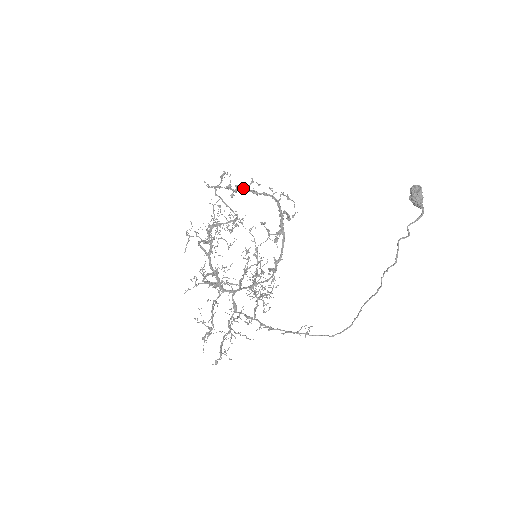
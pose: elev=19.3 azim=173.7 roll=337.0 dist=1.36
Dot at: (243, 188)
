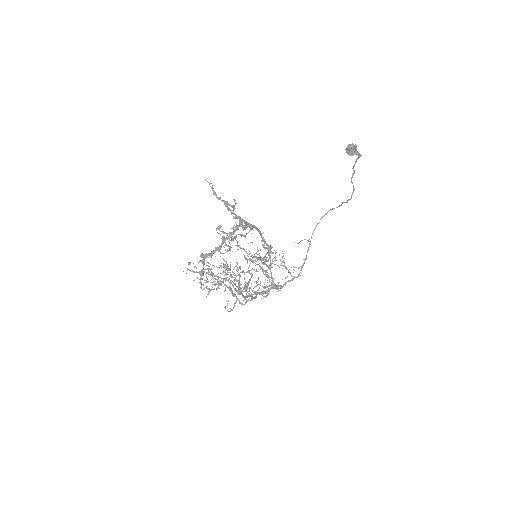
Dot at: occluded
